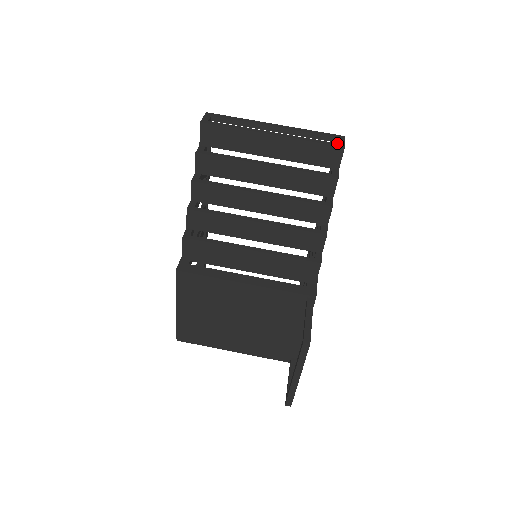
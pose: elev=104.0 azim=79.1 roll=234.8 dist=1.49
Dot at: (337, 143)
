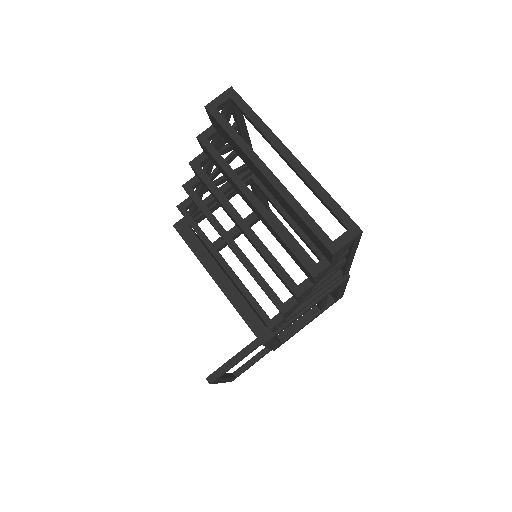
Dot at: (331, 240)
